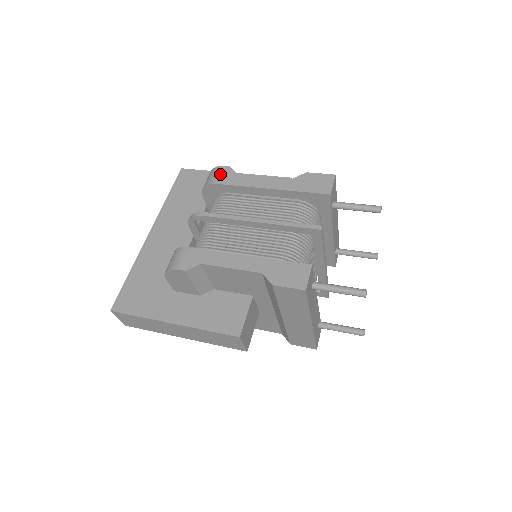
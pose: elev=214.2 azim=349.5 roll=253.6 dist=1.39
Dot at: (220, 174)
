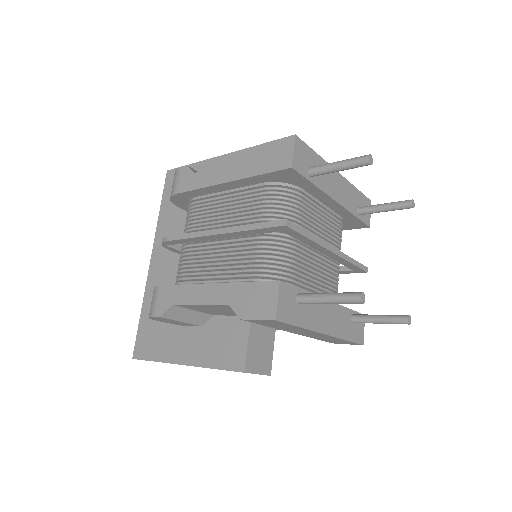
Dot at: (178, 179)
